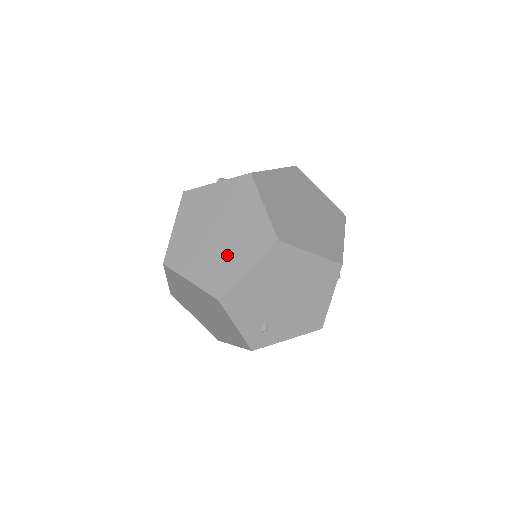
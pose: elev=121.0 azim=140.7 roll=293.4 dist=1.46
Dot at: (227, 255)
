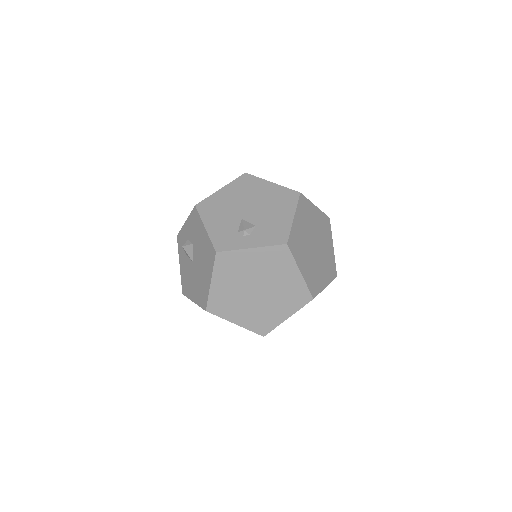
Dot at: (269, 307)
